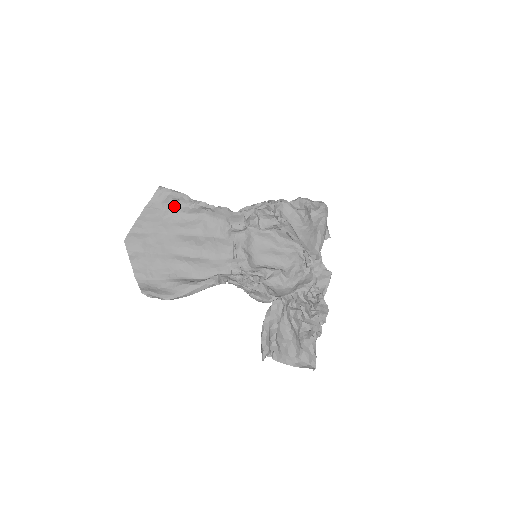
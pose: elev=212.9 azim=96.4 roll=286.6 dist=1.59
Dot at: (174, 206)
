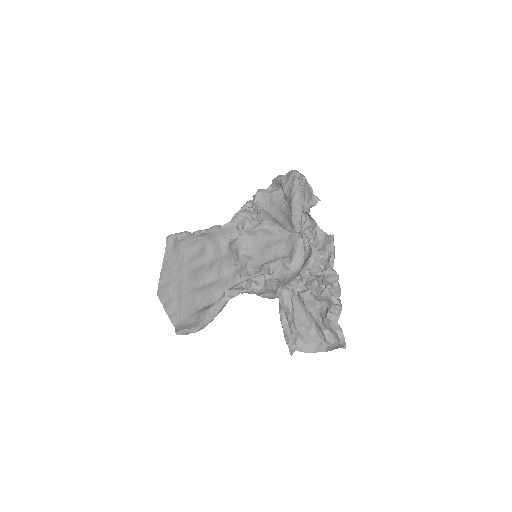
Dot at: (181, 246)
